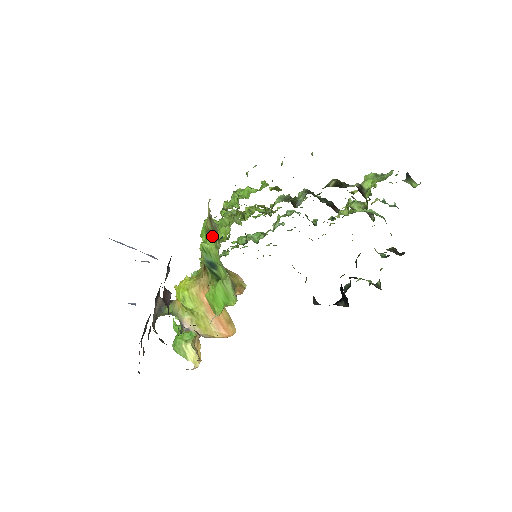
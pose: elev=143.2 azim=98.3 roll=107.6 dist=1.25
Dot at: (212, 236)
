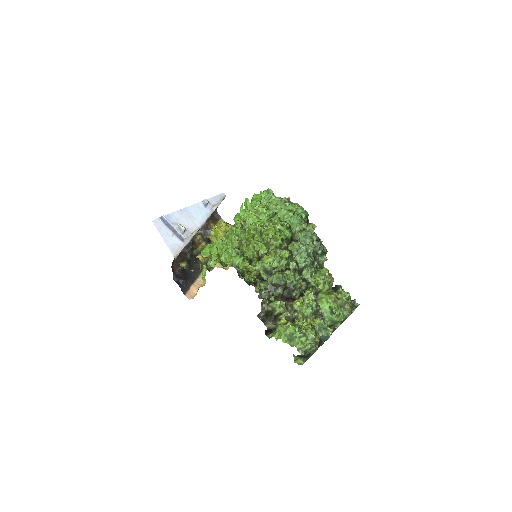
Dot at: occluded
